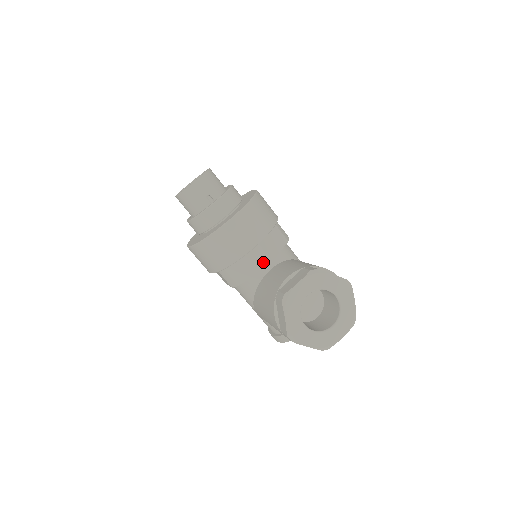
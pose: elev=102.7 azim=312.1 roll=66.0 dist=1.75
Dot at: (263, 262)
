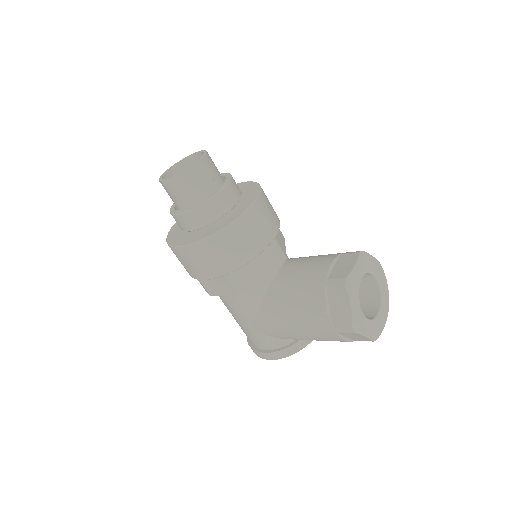
Dot at: (279, 257)
